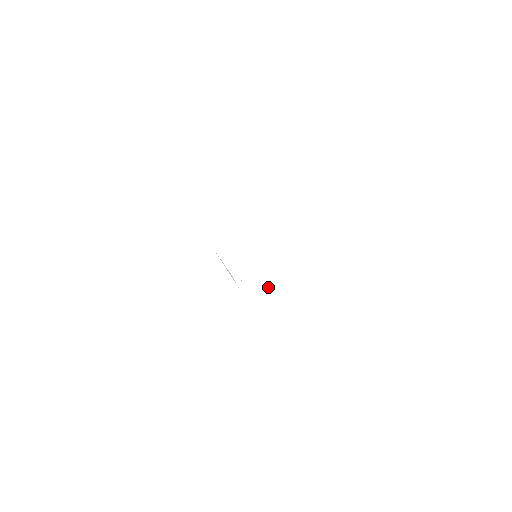
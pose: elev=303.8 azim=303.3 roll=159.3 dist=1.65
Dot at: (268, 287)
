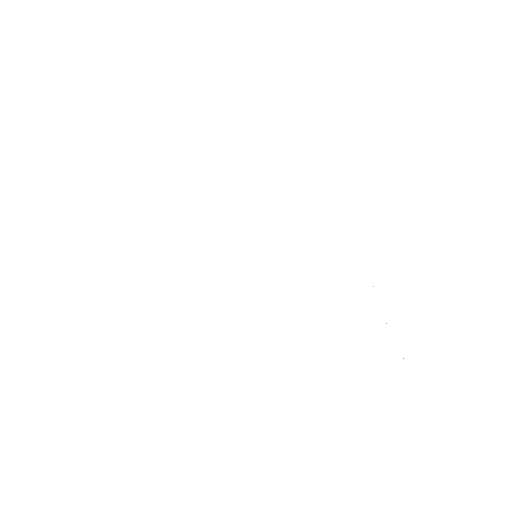
Dot at: occluded
